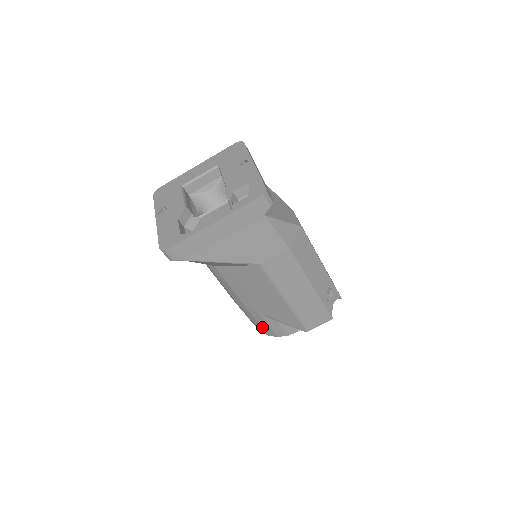
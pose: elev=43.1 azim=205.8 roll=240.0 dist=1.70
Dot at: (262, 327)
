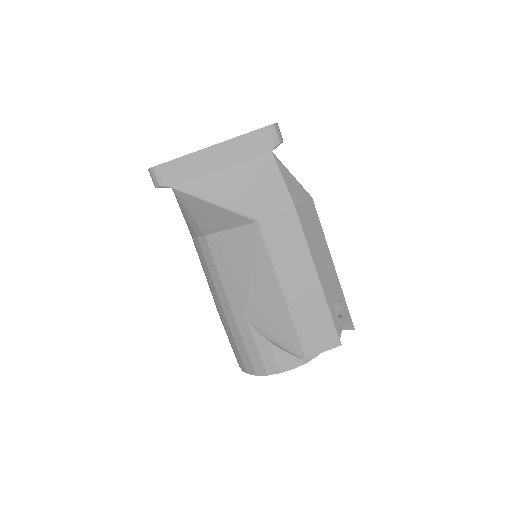
Dot at: (249, 356)
